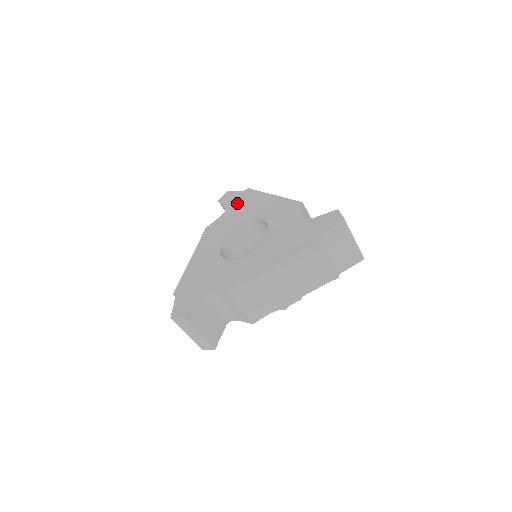
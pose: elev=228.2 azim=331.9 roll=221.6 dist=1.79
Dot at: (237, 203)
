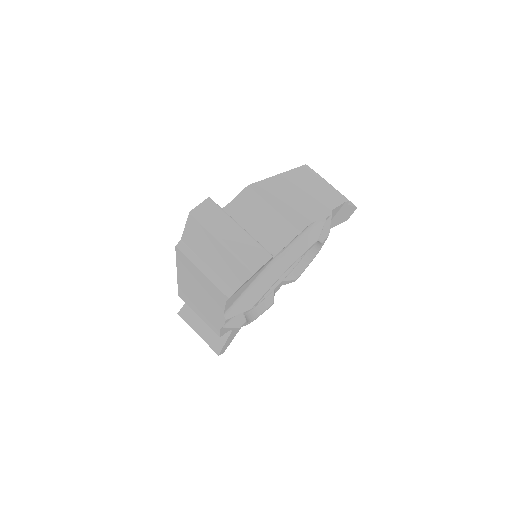
Dot at: occluded
